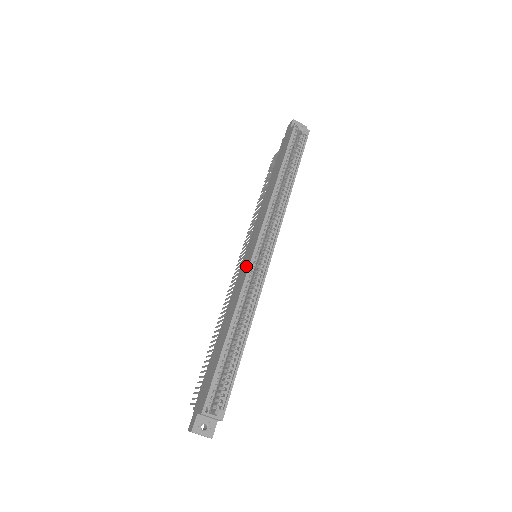
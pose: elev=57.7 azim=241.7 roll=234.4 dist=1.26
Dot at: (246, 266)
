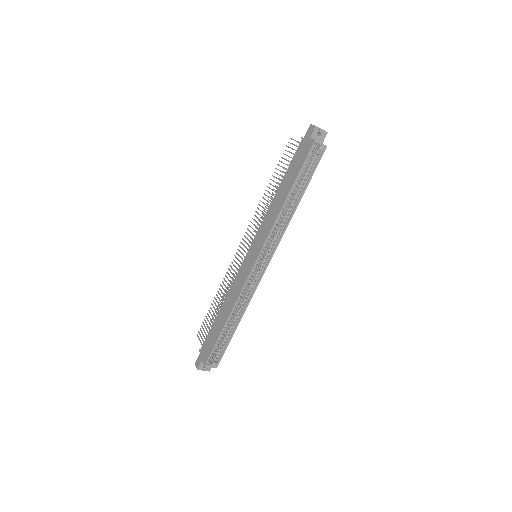
Dot at: (246, 272)
